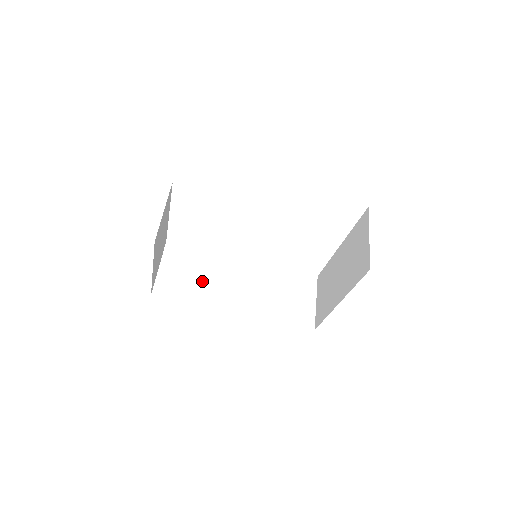
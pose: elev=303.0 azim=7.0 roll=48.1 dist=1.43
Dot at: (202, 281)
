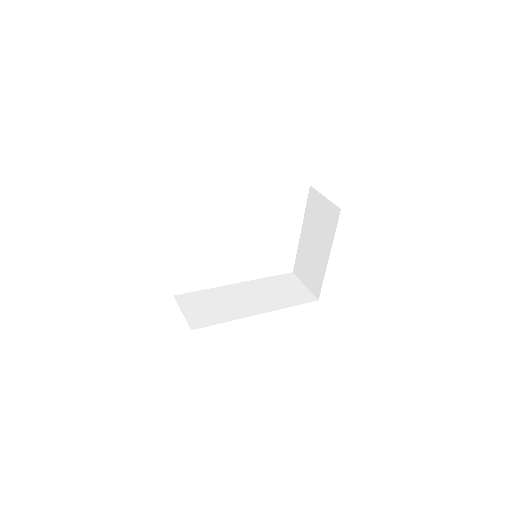
Dot at: (220, 307)
